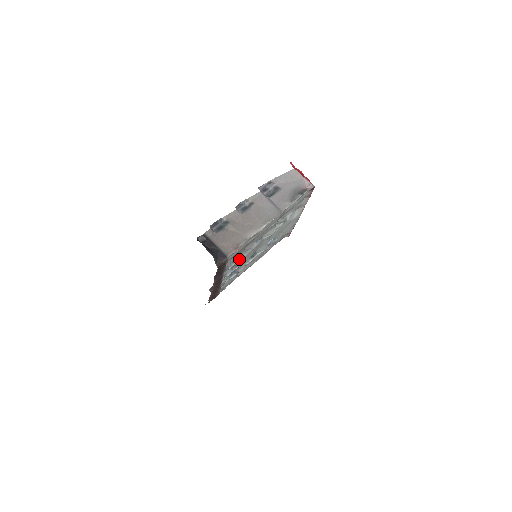
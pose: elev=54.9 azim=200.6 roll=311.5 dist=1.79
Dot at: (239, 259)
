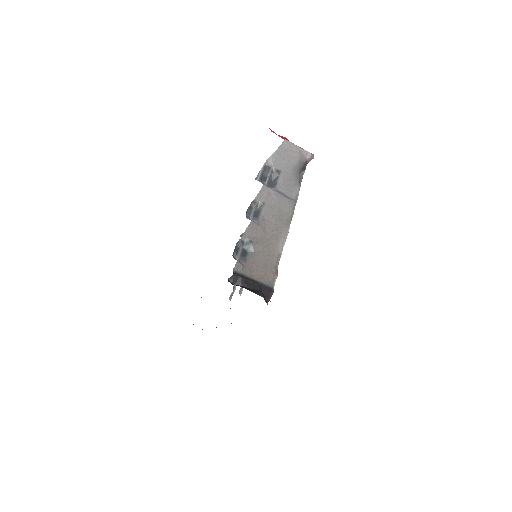
Dot at: occluded
